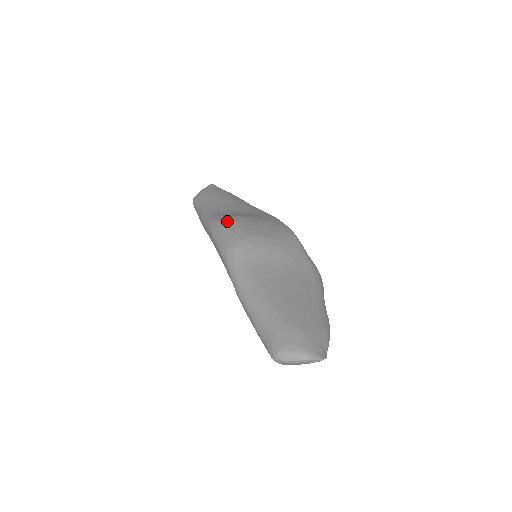
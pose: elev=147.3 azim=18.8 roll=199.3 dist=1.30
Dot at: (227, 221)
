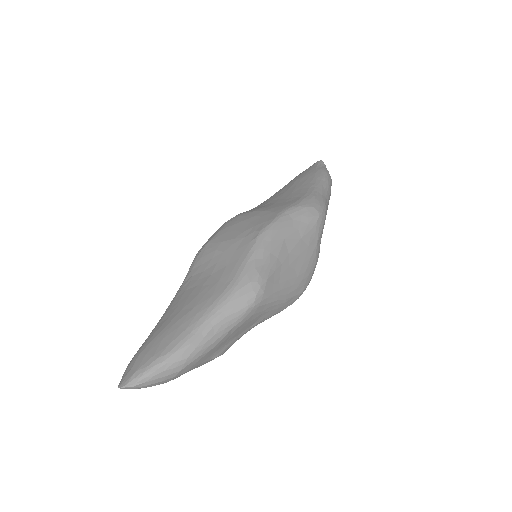
Dot at: (225, 222)
